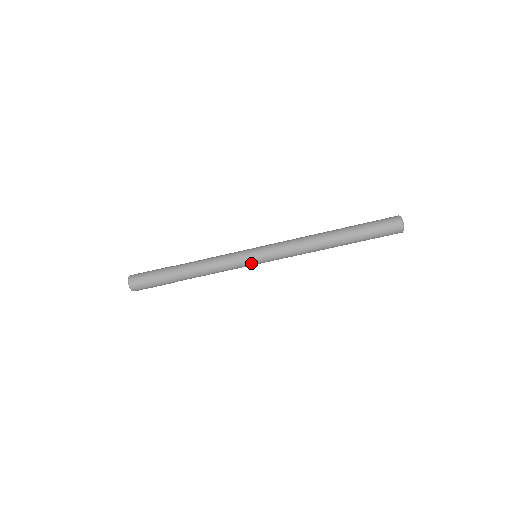
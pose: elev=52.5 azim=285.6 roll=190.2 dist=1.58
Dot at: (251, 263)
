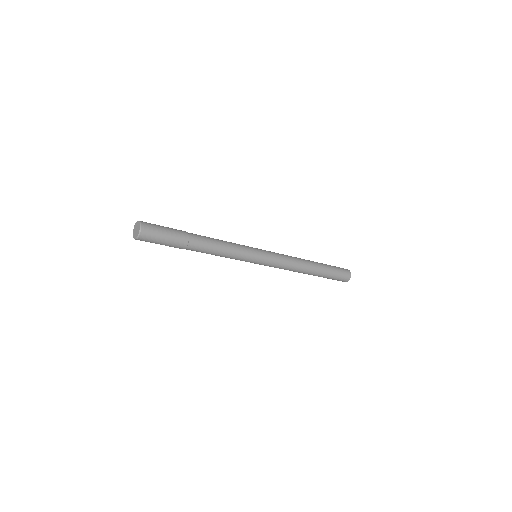
Dot at: (251, 262)
